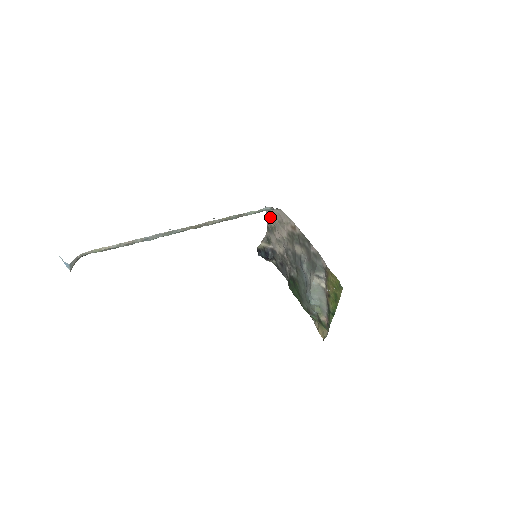
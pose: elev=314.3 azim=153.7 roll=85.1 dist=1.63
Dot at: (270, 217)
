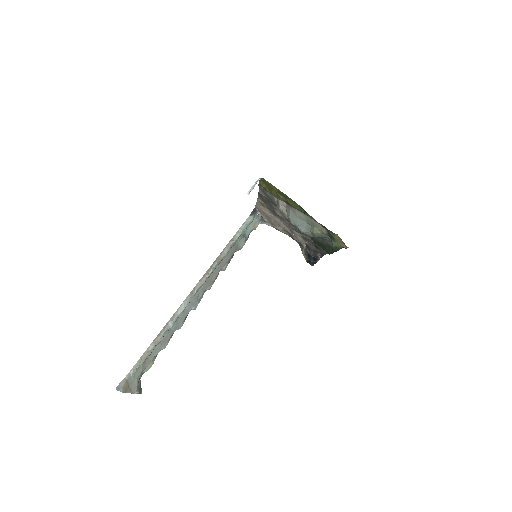
Dot at: (273, 226)
